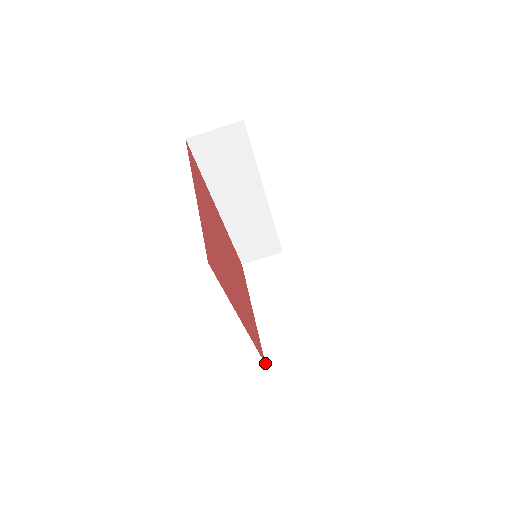
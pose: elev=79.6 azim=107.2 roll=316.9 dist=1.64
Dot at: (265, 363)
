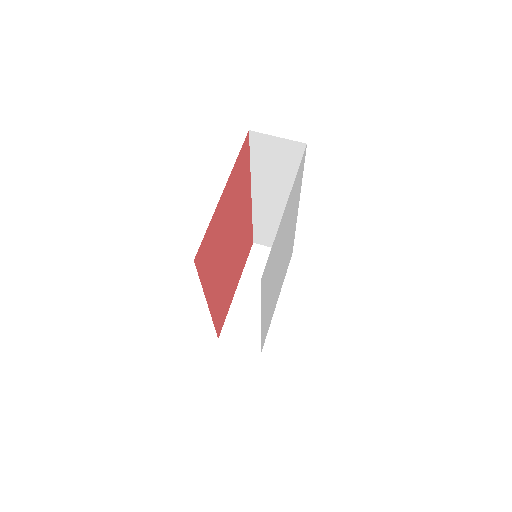
Dot at: (219, 337)
